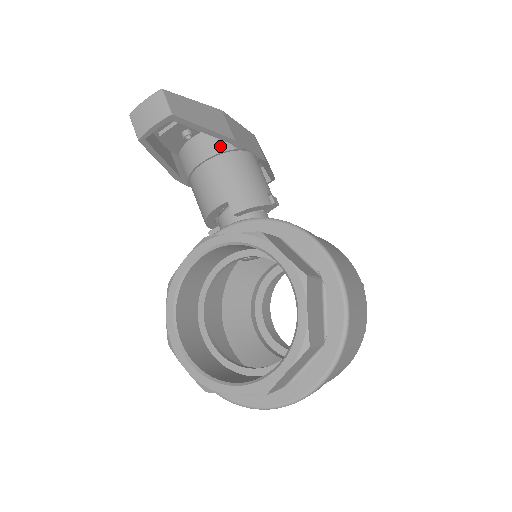
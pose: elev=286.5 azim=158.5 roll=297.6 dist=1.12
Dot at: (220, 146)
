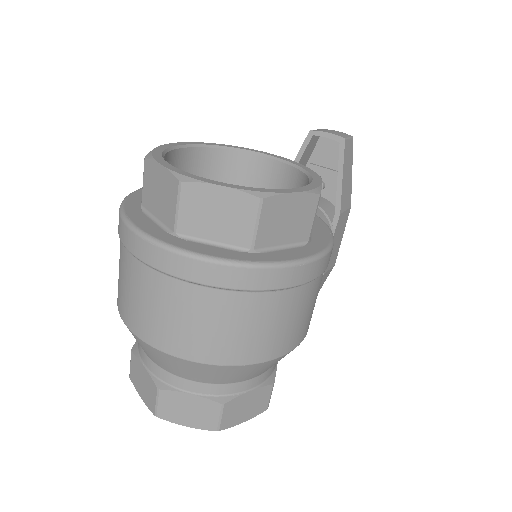
Dot at: (327, 209)
